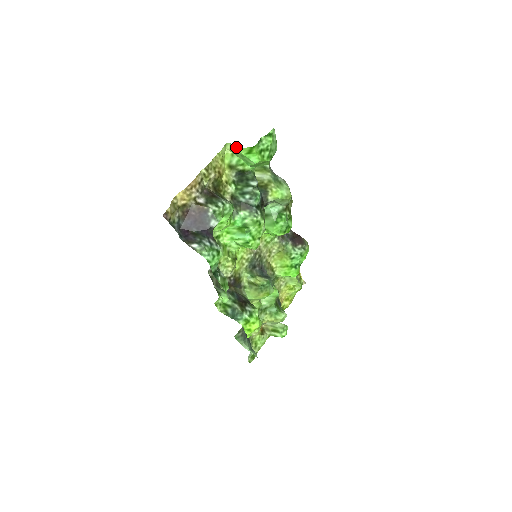
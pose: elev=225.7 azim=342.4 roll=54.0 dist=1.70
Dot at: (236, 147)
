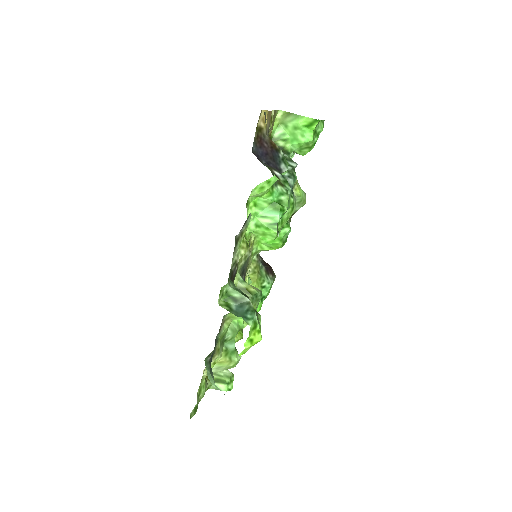
Dot at: (293, 116)
